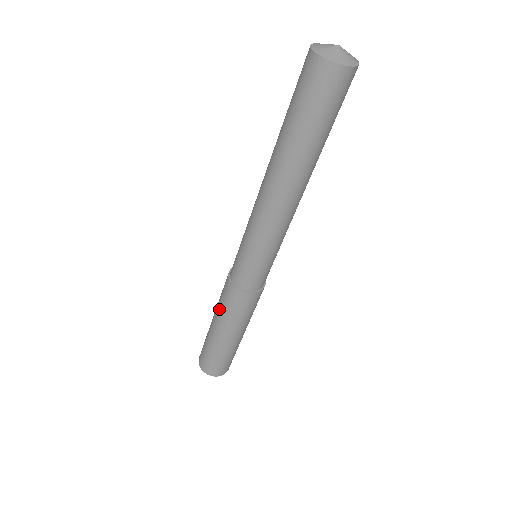
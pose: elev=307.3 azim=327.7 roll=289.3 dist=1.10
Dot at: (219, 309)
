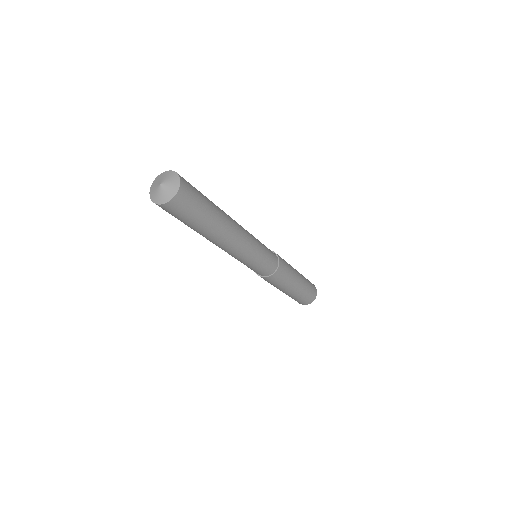
Dot at: occluded
